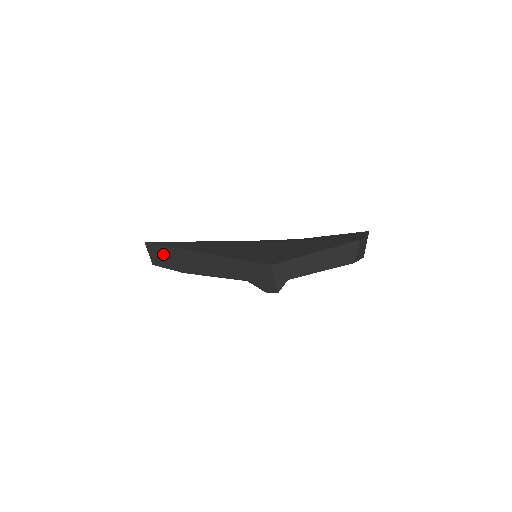
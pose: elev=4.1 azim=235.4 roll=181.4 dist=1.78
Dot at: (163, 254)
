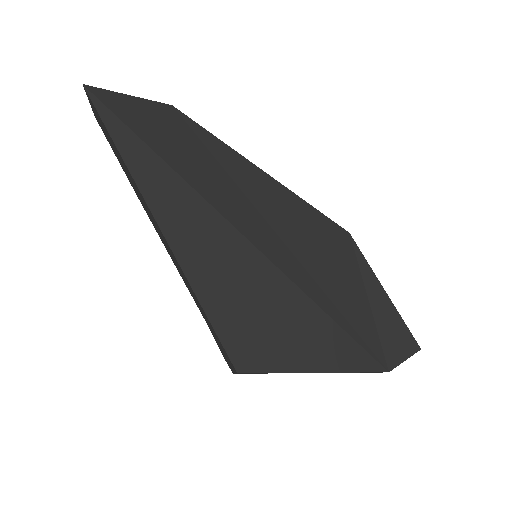
Dot at: (111, 143)
